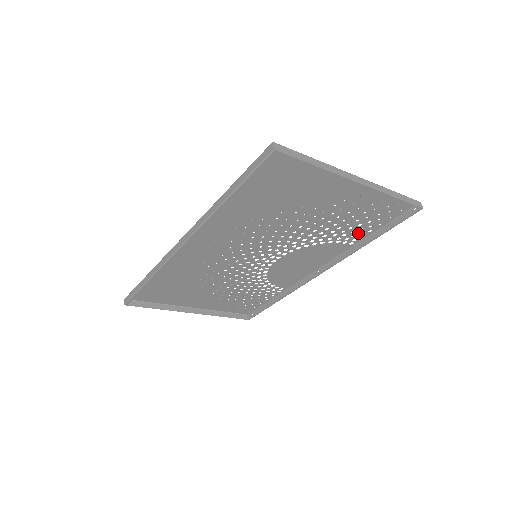
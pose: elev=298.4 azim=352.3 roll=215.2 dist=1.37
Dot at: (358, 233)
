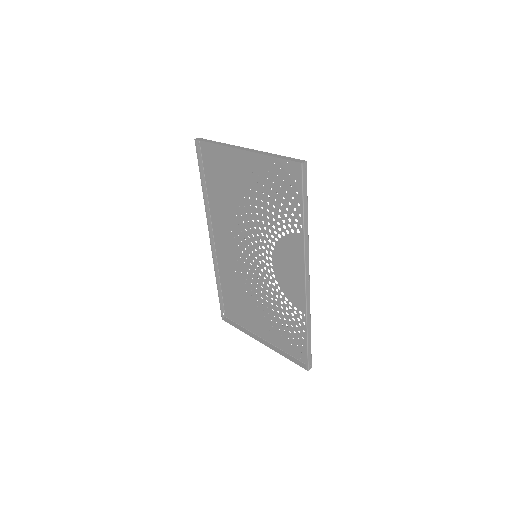
Dot at: (297, 216)
